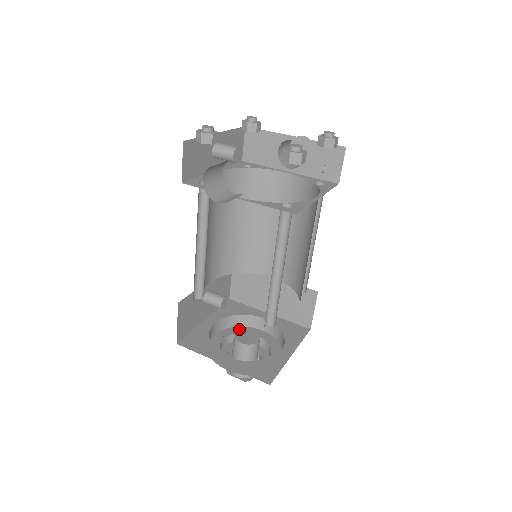
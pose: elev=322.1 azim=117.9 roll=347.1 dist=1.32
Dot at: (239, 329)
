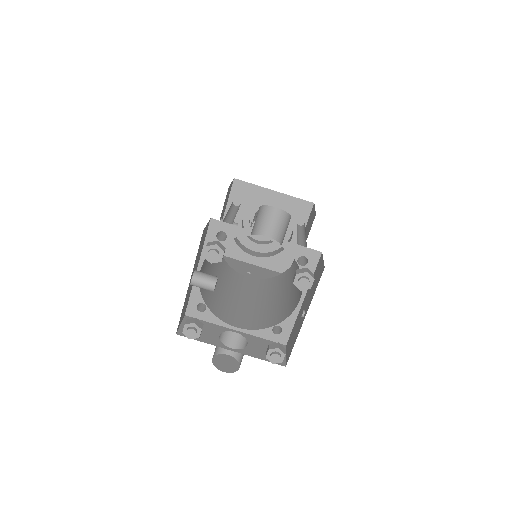
Dot at: (254, 222)
